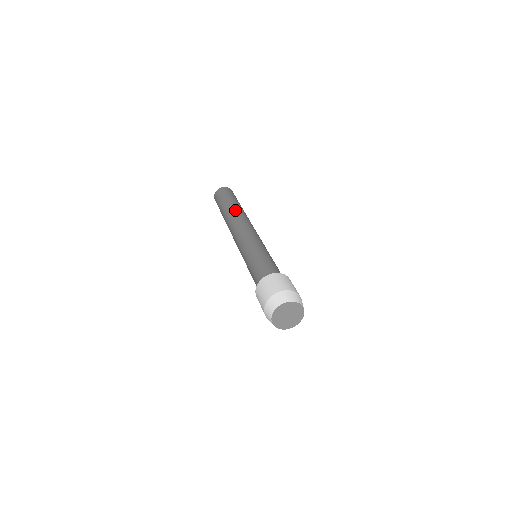
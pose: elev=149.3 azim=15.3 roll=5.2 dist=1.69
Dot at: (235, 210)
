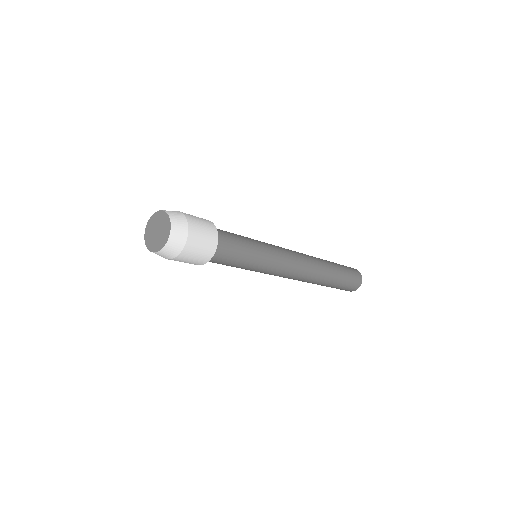
Dot at: occluded
